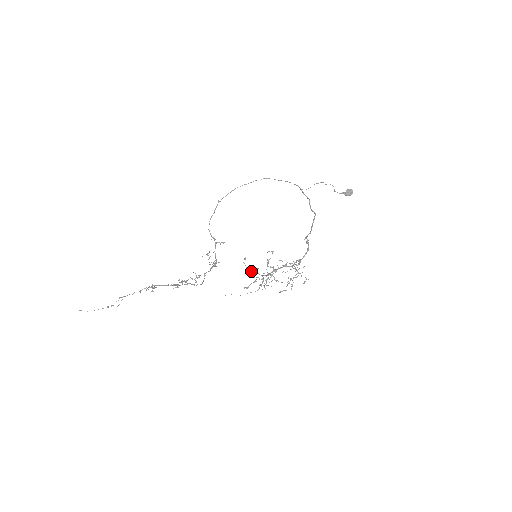
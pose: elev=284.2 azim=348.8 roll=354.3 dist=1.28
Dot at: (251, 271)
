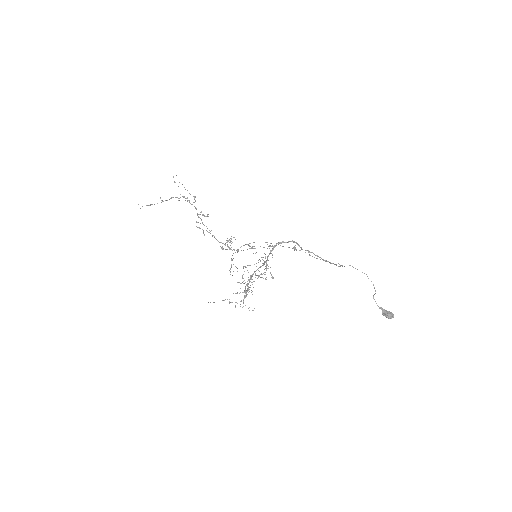
Dot at: occluded
